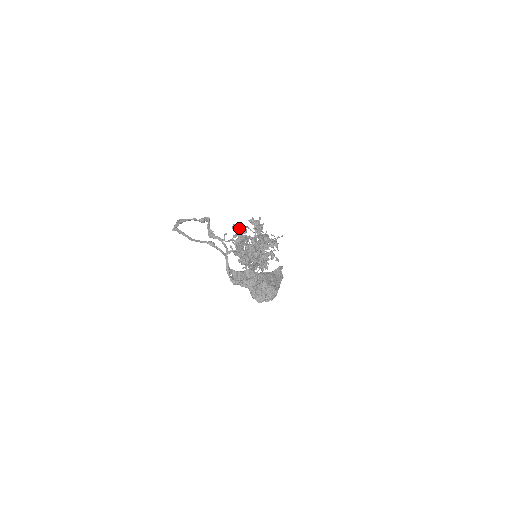
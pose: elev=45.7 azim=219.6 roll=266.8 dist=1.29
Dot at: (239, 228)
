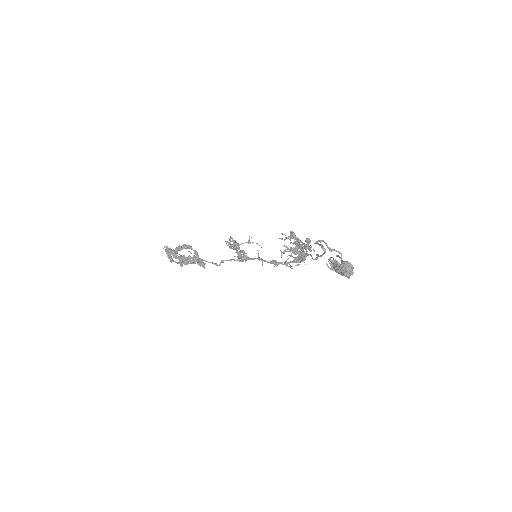
Dot at: (310, 241)
